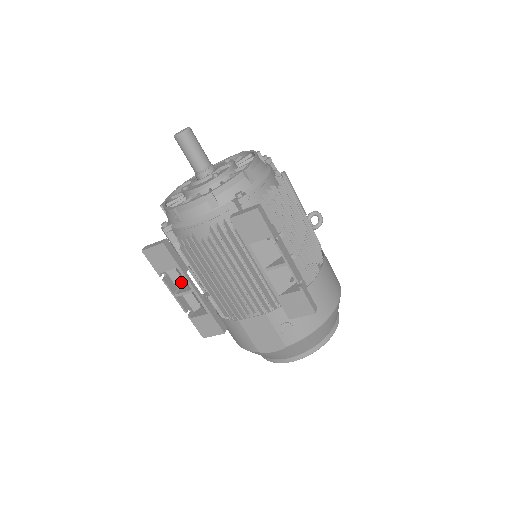
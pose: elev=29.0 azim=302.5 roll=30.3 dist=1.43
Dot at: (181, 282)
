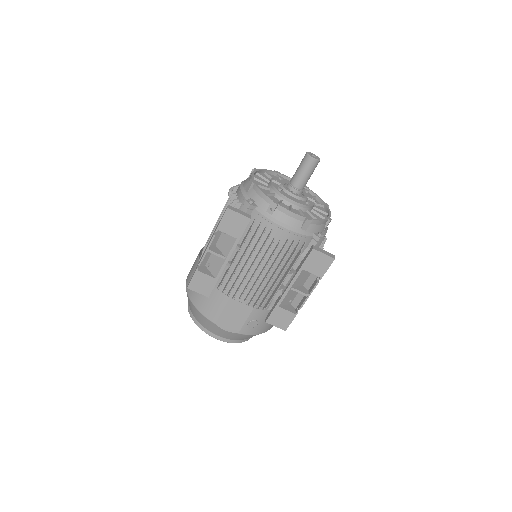
Dot at: (215, 242)
